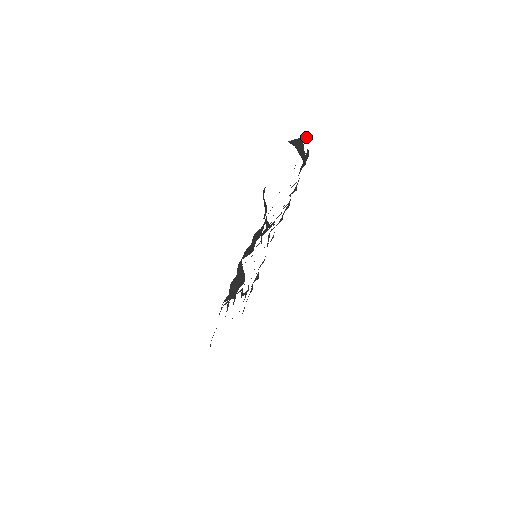
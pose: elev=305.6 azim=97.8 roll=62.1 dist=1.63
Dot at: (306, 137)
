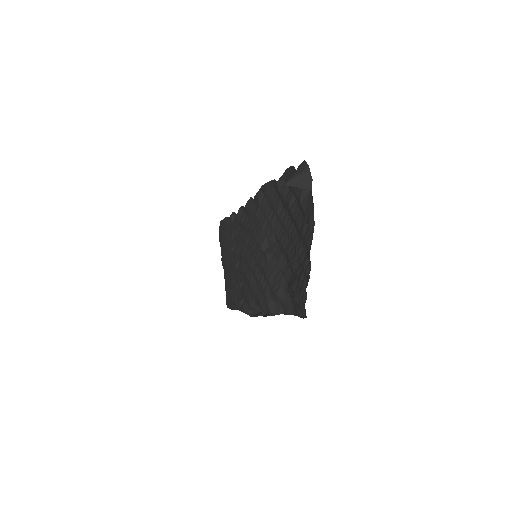
Dot at: (309, 171)
